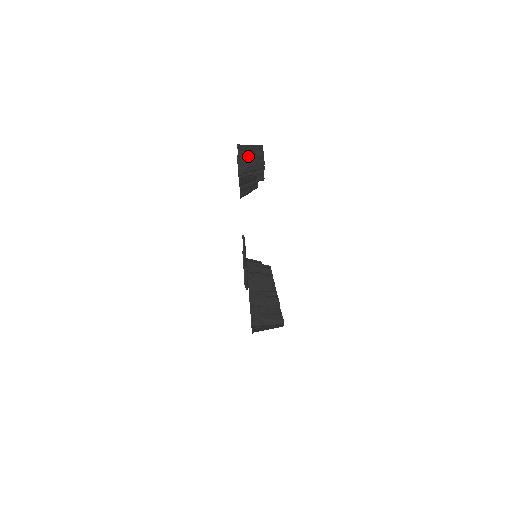
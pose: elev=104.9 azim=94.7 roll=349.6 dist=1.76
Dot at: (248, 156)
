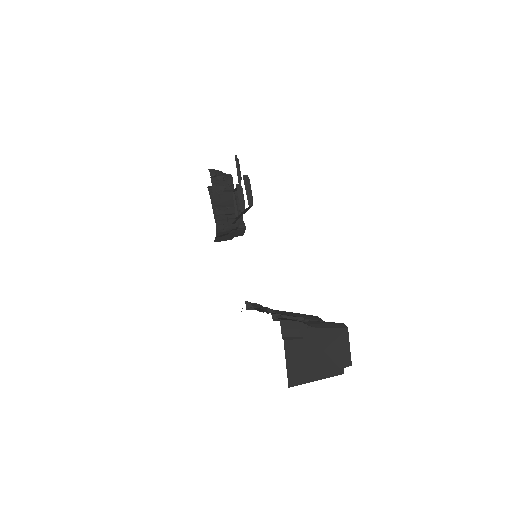
Dot at: occluded
